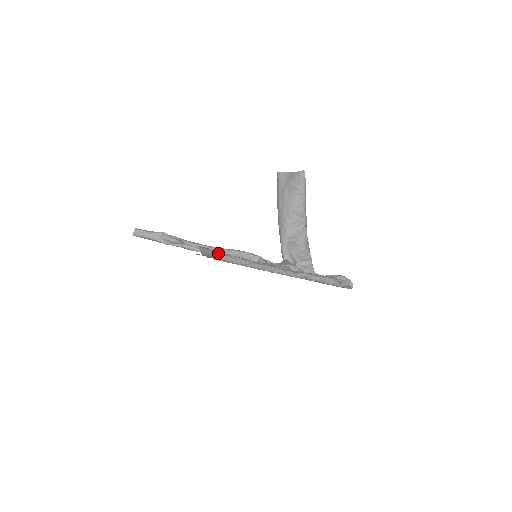
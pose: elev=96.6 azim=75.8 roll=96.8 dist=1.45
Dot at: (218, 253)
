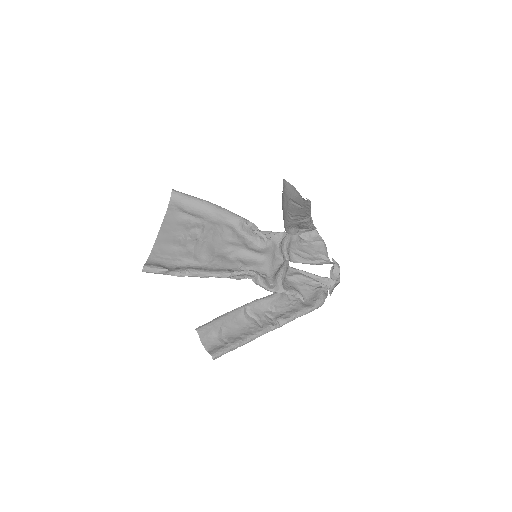
Dot at: (212, 358)
